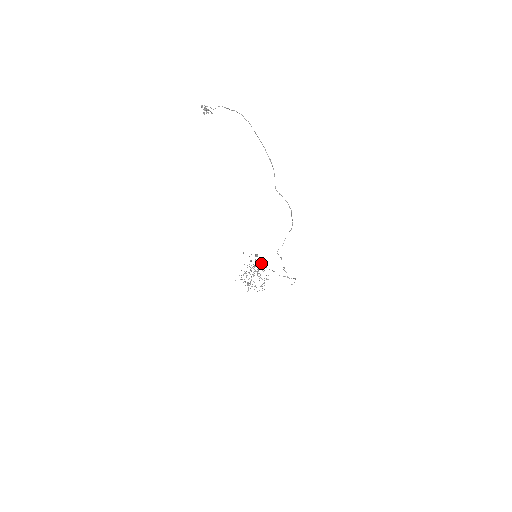
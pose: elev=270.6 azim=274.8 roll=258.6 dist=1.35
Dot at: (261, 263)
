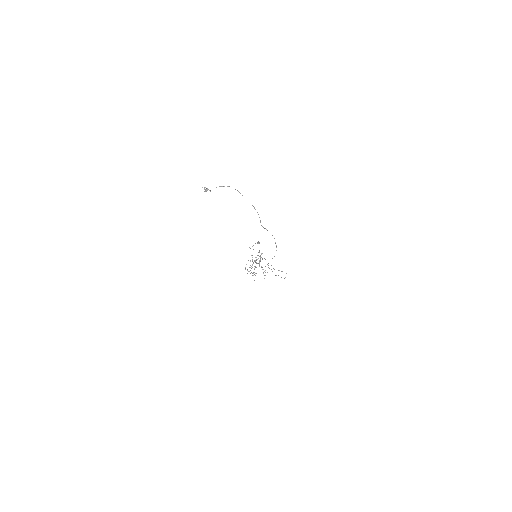
Dot at: (261, 257)
